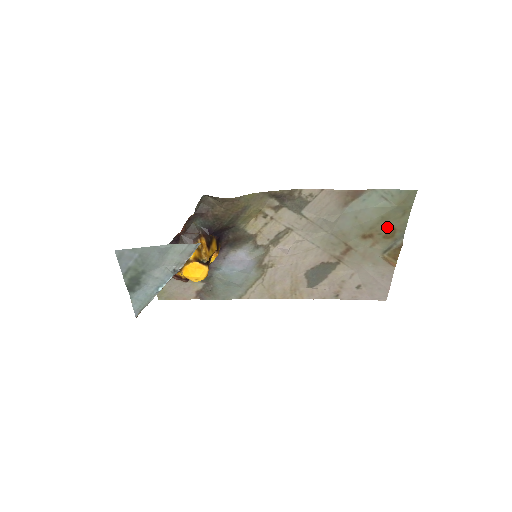
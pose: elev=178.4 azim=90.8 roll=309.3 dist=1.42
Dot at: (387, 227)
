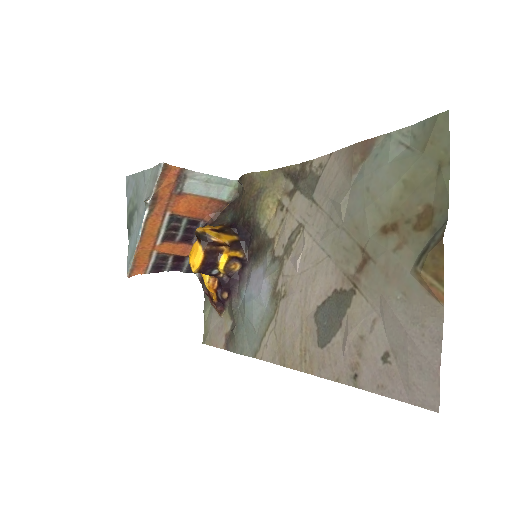
Dot at: (418, 205)
